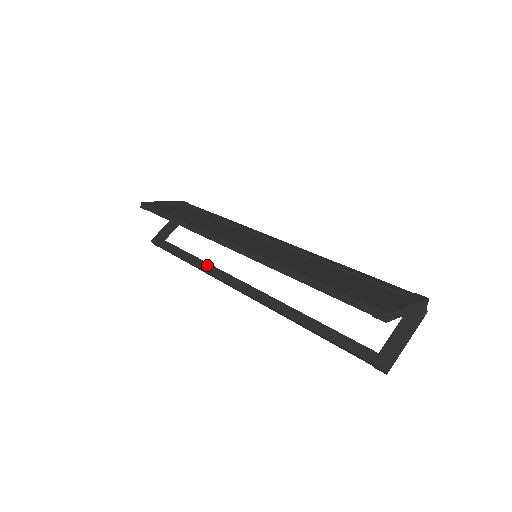
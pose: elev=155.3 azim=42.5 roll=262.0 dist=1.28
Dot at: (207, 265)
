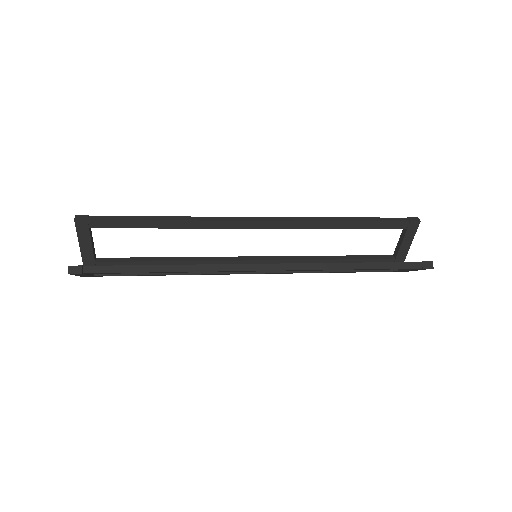
Dot at: (198, 264)
